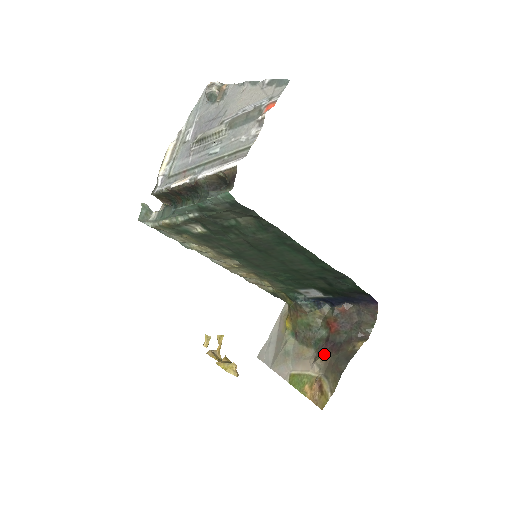
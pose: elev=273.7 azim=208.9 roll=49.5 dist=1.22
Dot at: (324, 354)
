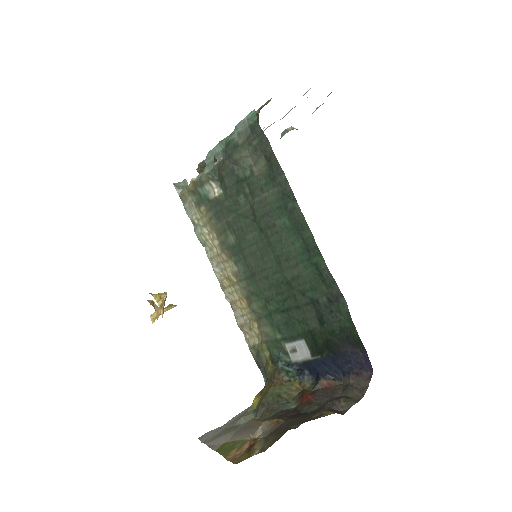
Dot at: (278, 417)
